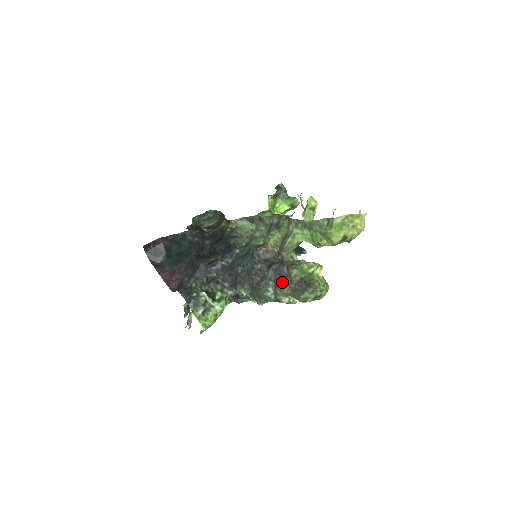
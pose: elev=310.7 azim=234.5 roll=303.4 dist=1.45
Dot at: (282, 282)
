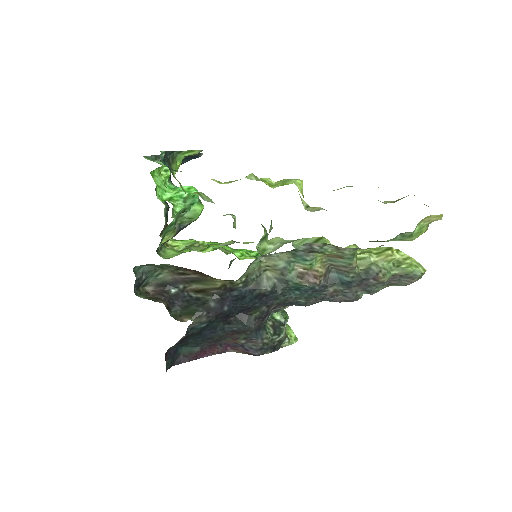
Dot at: (374, 288)
